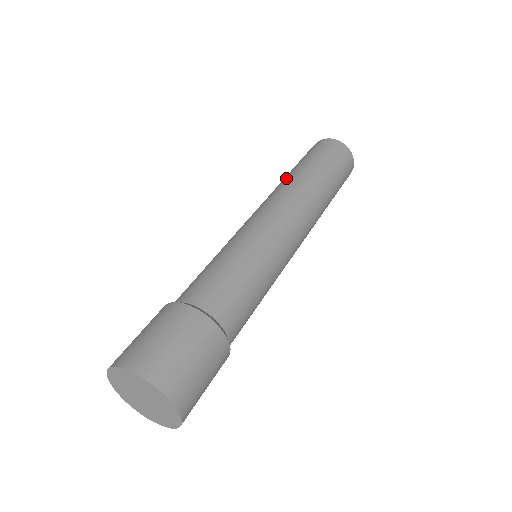
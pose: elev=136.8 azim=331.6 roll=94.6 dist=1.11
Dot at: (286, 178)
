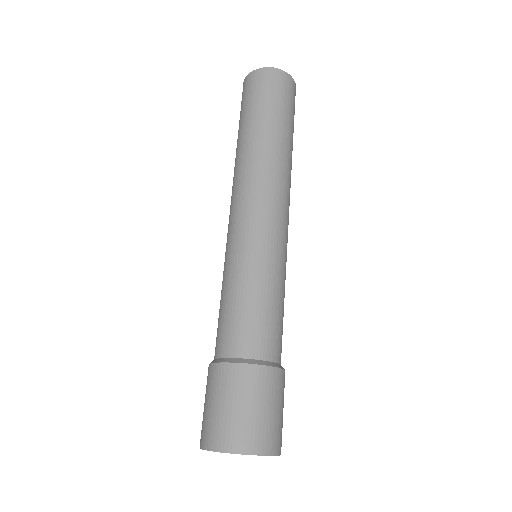
Dot at: (245, 148)
